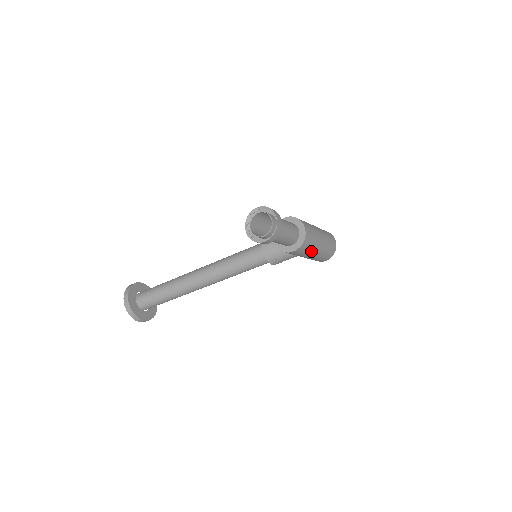
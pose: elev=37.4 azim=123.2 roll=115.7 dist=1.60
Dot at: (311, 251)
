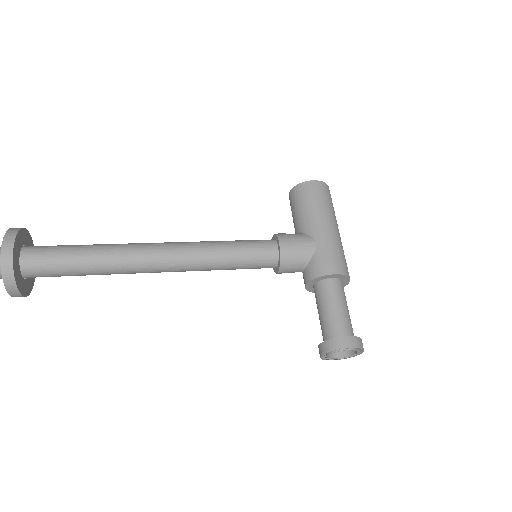
Dot at: occluded
